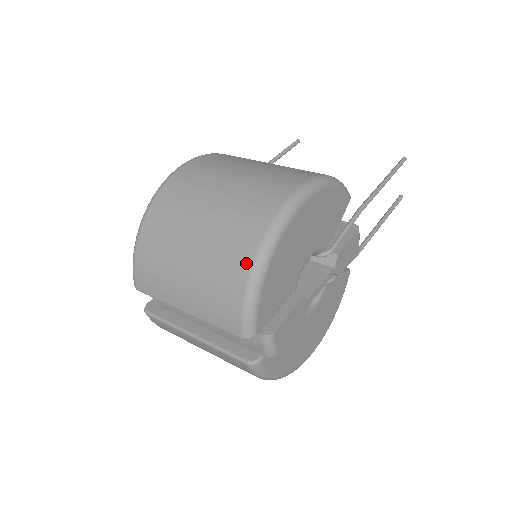
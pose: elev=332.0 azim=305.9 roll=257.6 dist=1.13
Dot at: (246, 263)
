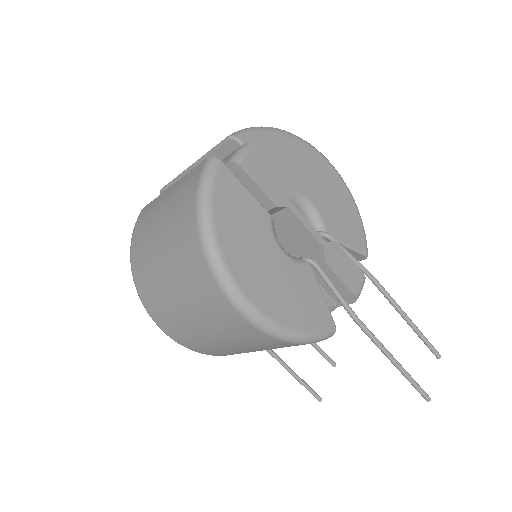
Dot at: occluded
